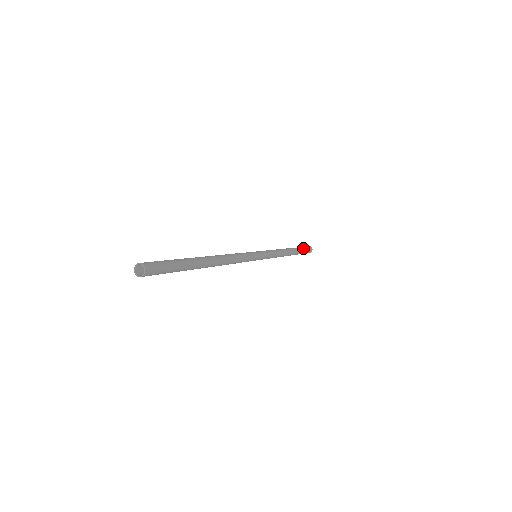
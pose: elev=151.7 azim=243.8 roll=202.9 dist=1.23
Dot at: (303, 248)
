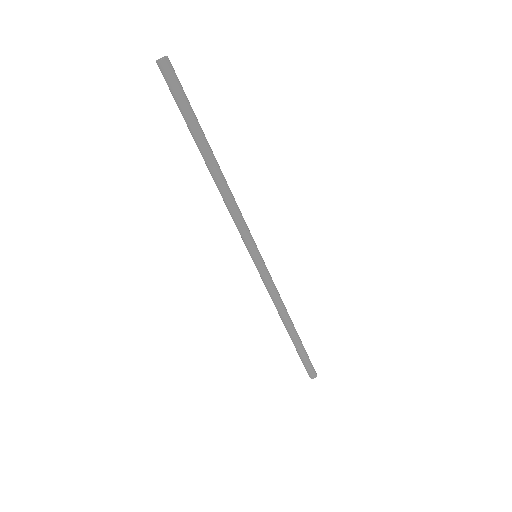
Dot at: (306, 352)
